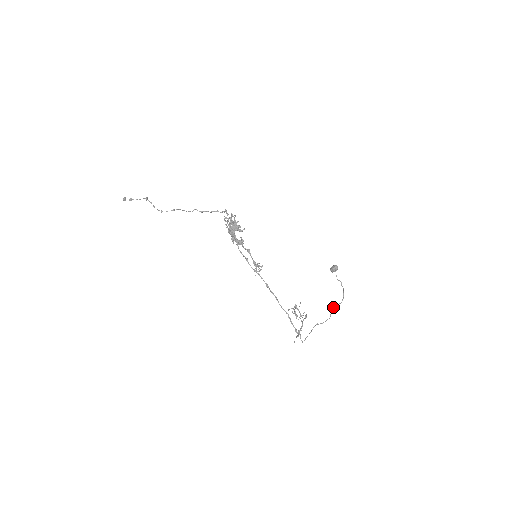
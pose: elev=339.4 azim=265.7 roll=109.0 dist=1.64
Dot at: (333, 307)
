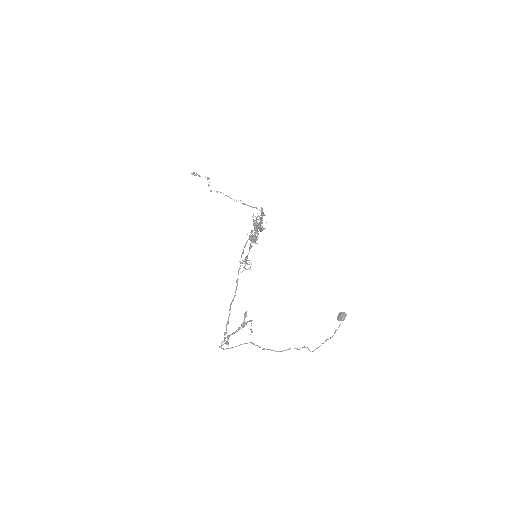
Dot at: occluded
